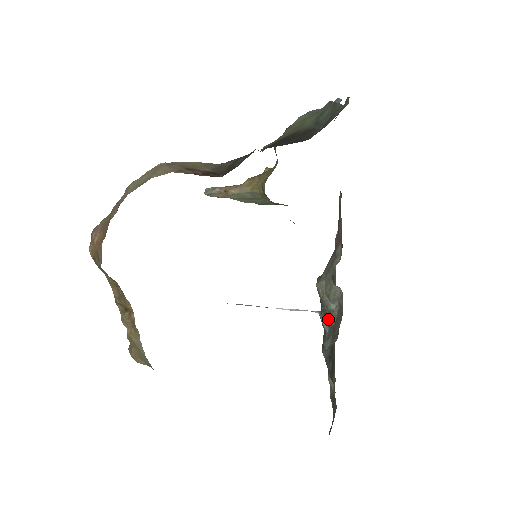
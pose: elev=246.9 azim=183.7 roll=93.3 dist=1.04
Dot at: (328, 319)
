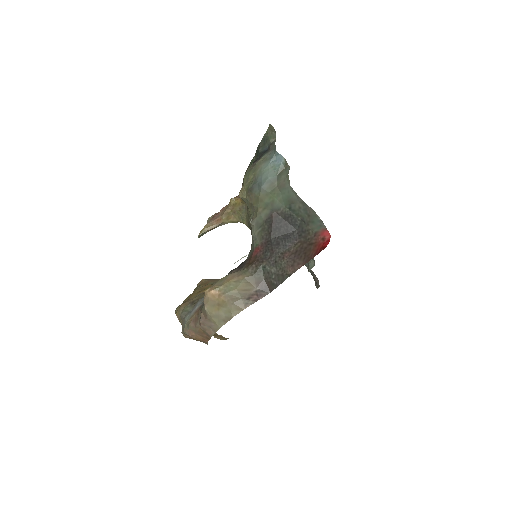
Dot at: occluded
